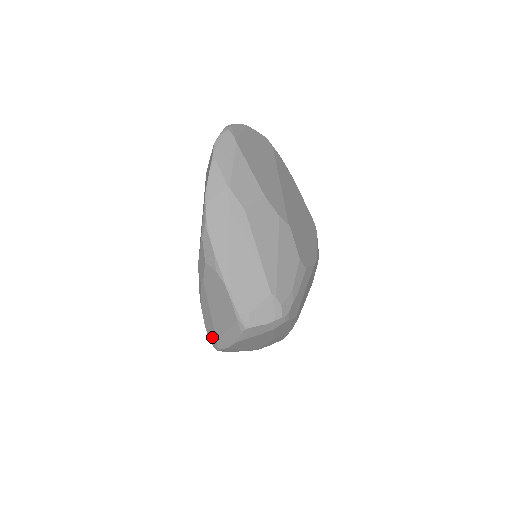
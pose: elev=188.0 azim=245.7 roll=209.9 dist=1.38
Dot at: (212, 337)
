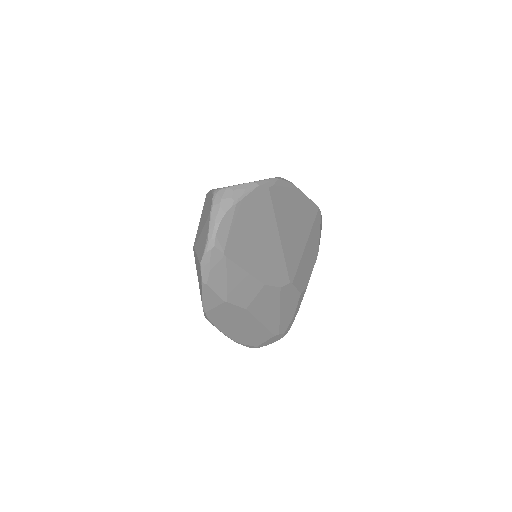
Dot at: occluded
